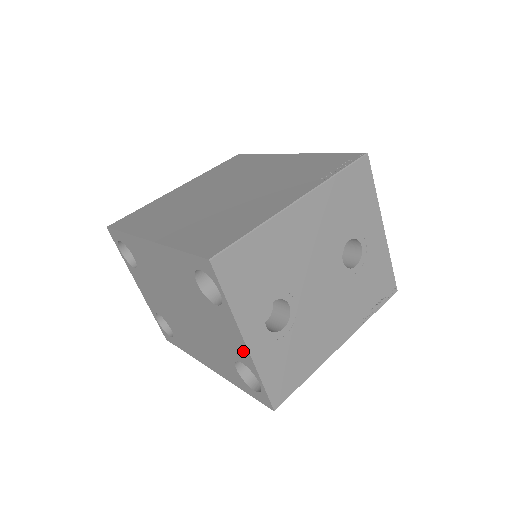
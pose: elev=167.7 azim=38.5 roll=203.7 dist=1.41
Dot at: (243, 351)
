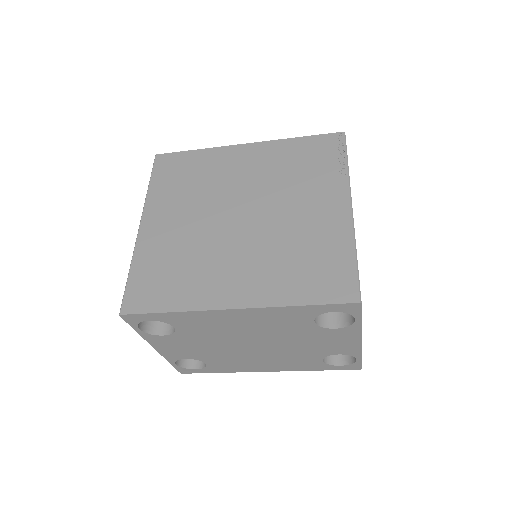
Dot at: (352, 347)
